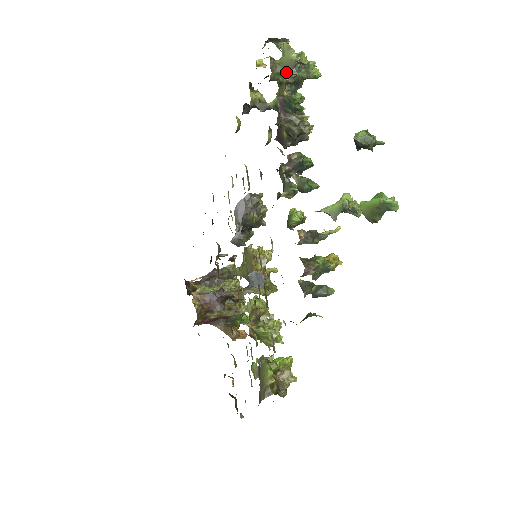
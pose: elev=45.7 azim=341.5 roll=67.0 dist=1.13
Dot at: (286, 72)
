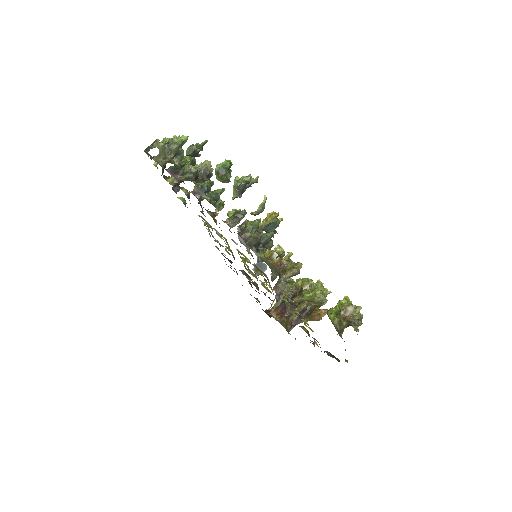
Dot at: (165, 155)
